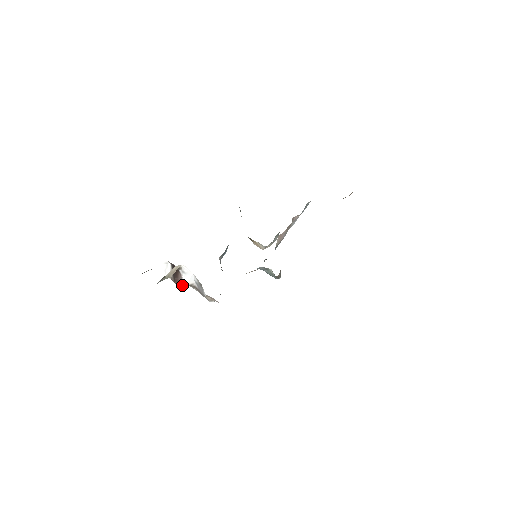
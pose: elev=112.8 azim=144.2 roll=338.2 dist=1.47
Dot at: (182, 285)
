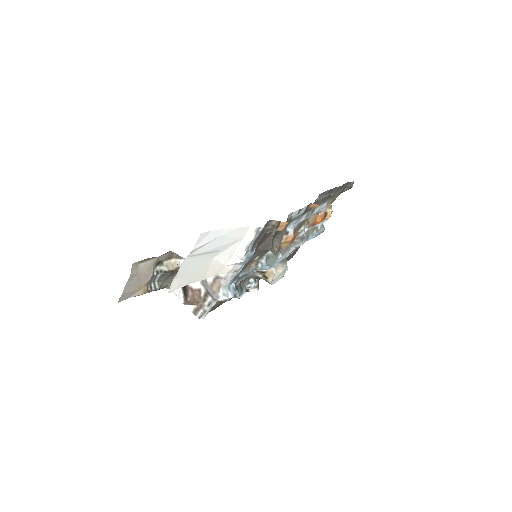
Dot at: (190, 290)
